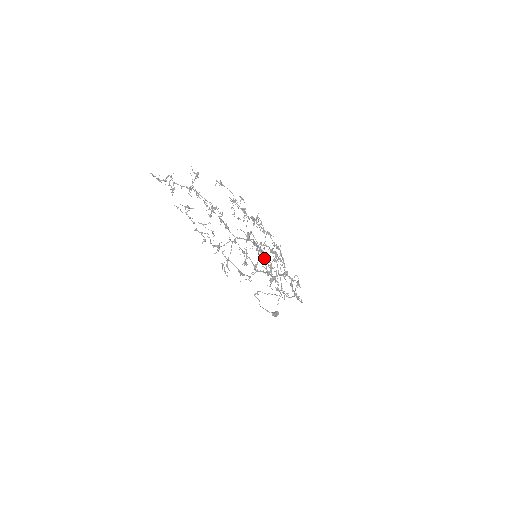
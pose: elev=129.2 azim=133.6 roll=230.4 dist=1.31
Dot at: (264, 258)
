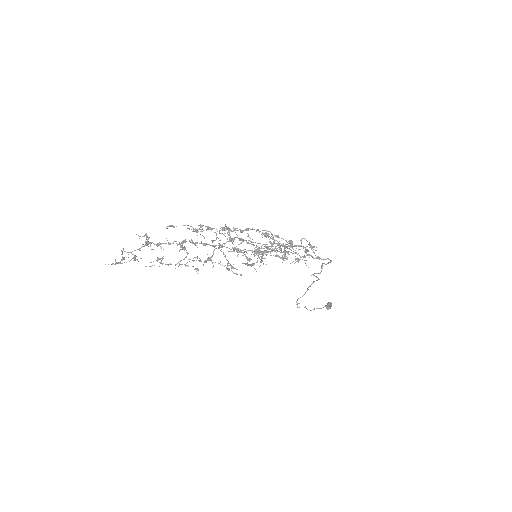
Dot at: occluded
